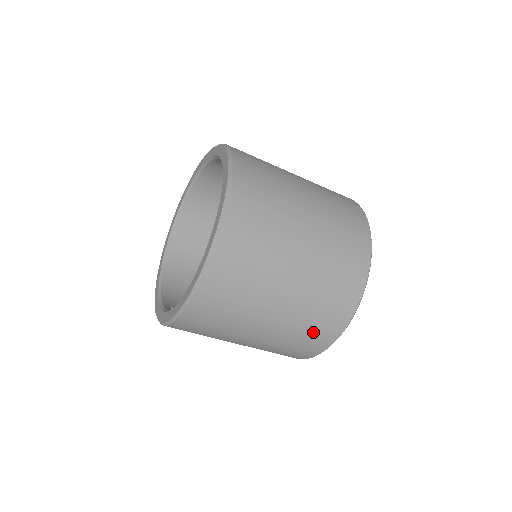
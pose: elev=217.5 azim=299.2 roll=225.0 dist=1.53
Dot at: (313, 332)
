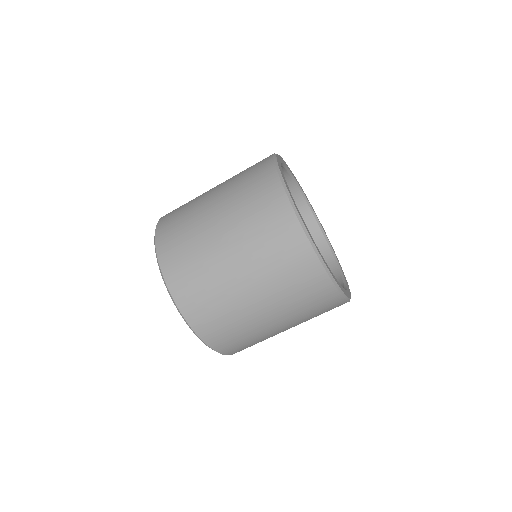
Dot at: (256, 195)
